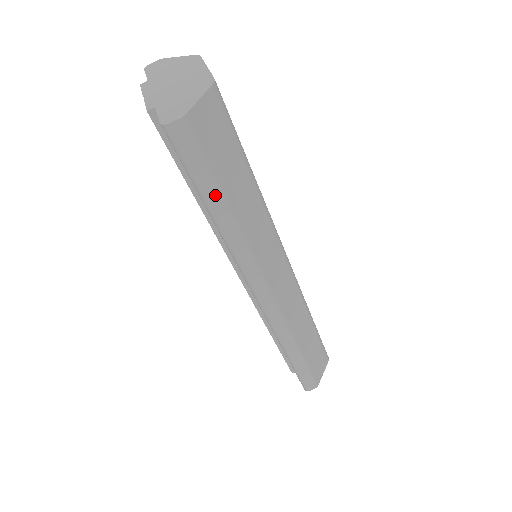
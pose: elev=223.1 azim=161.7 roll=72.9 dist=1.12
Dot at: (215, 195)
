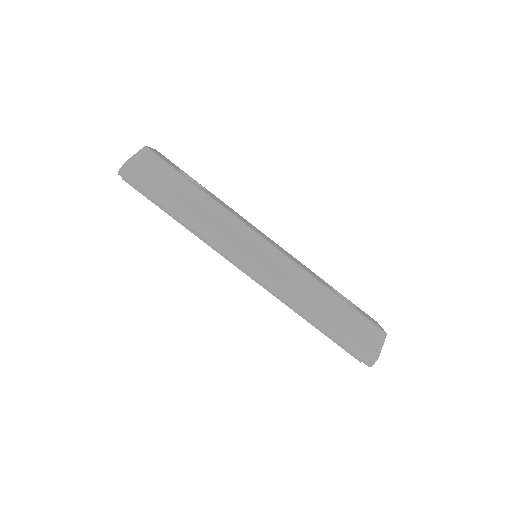
Dot at: (166, 200)
